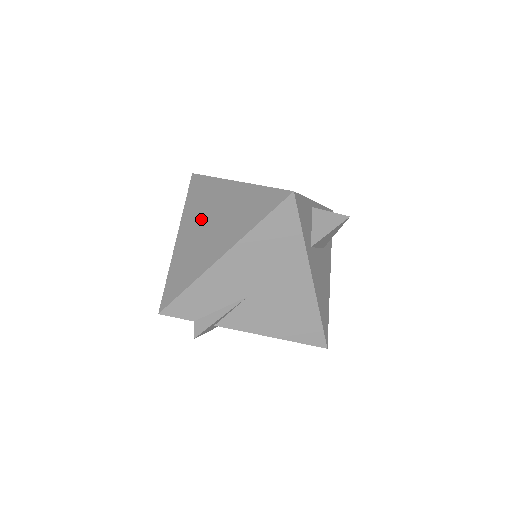
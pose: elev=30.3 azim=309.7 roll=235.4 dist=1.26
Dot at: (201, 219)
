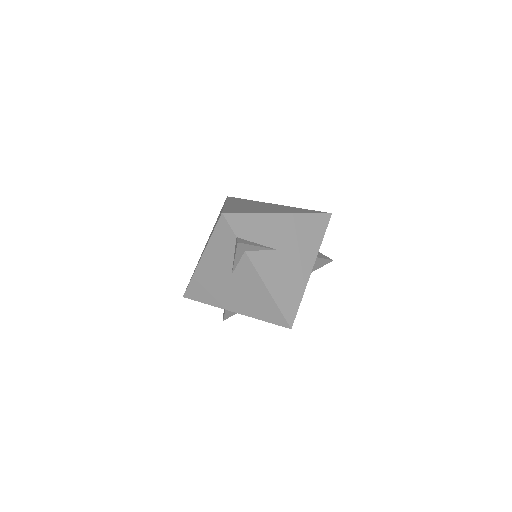
Dot at: (250, 204)
